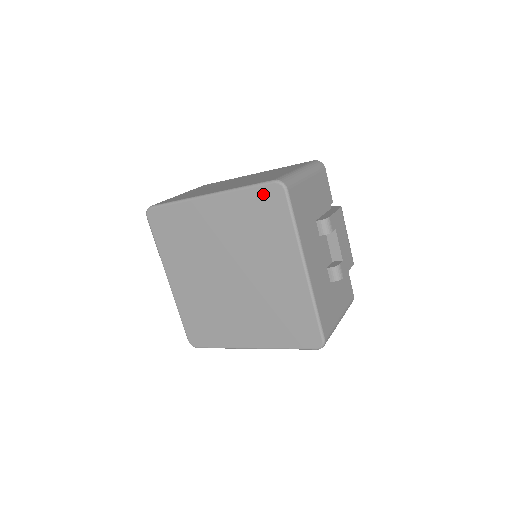
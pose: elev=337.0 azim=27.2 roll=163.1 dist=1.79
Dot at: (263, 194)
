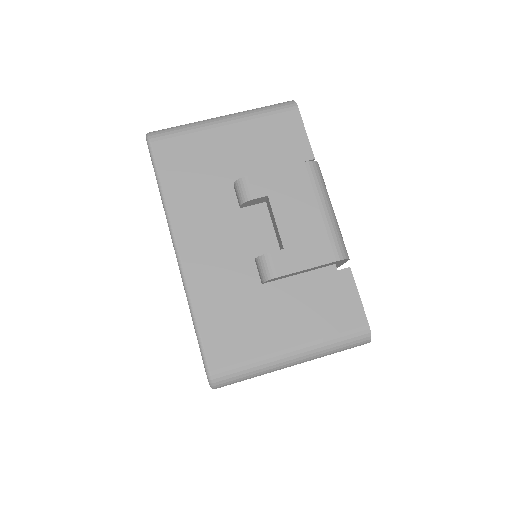
Dot at: occluded
